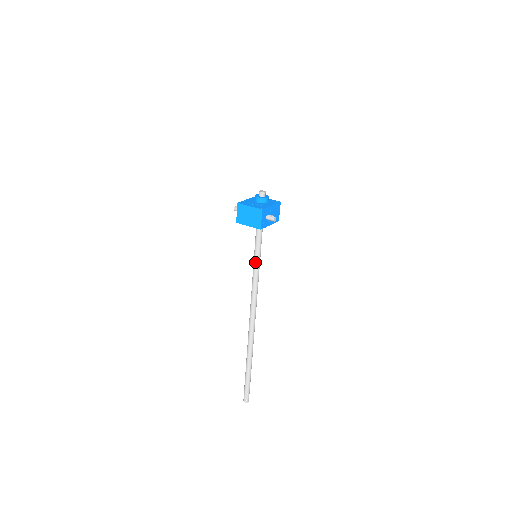
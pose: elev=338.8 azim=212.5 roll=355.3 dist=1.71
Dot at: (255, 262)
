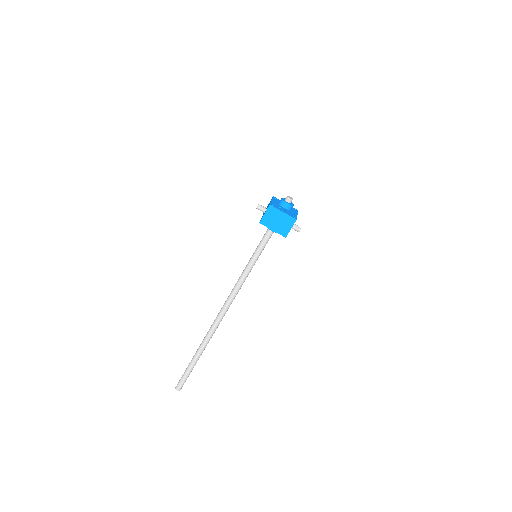
Dot at: (253, 261)
